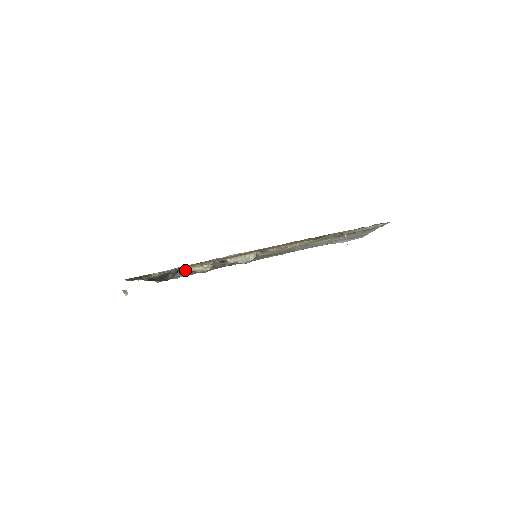
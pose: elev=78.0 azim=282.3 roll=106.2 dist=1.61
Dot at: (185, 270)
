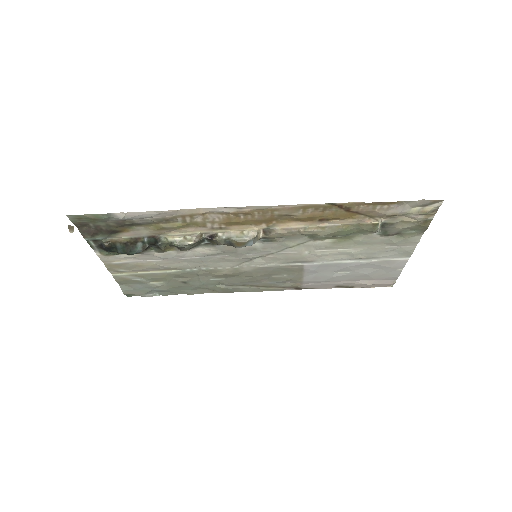
Dot at: (160, 239)
